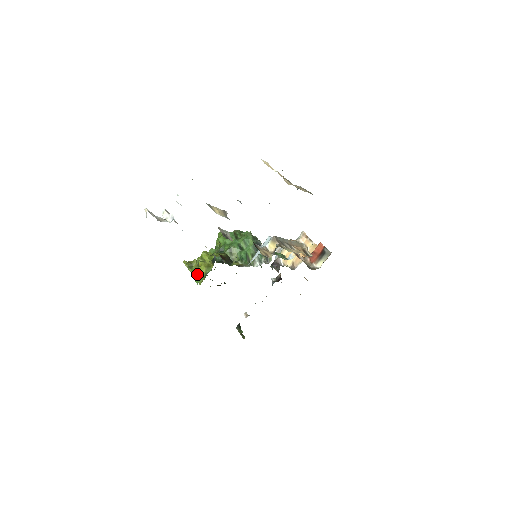
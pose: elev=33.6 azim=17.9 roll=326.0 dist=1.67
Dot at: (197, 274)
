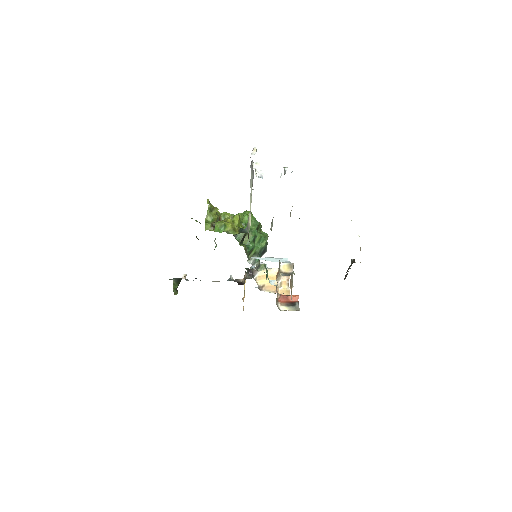
Dot at: (222, 225)
